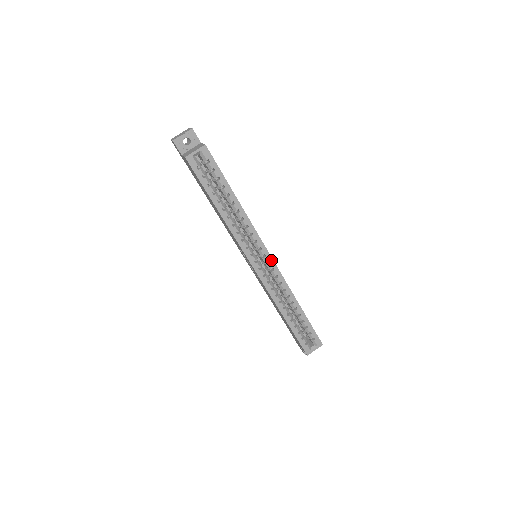
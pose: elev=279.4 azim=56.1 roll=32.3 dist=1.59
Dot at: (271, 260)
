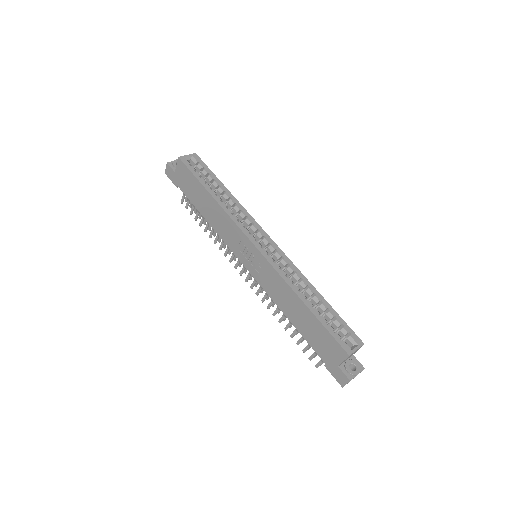
Dot at: (272, 242)
